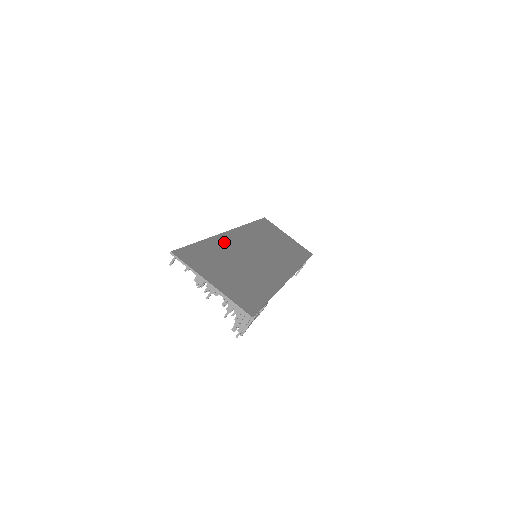
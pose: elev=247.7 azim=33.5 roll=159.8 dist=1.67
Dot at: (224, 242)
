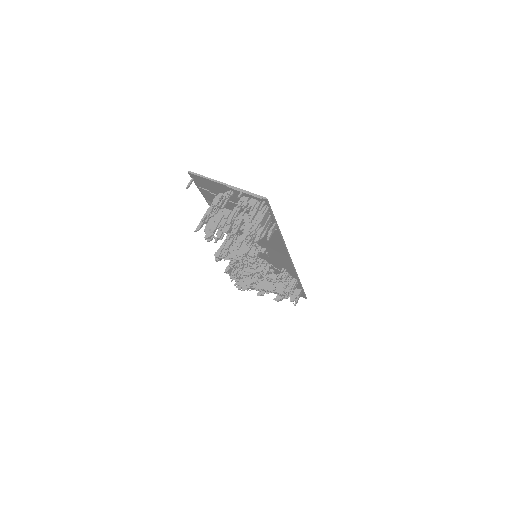
Dot at: occluded
